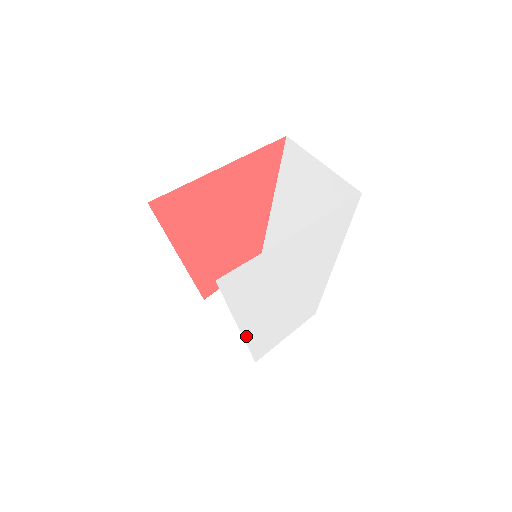
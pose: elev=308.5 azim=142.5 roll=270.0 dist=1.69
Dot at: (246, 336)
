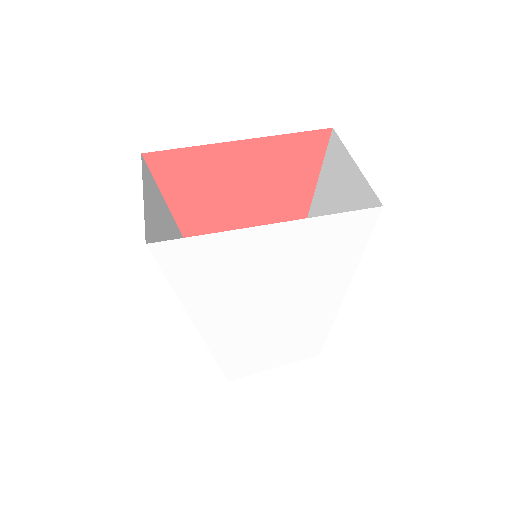
Dot at: (208, 340)
